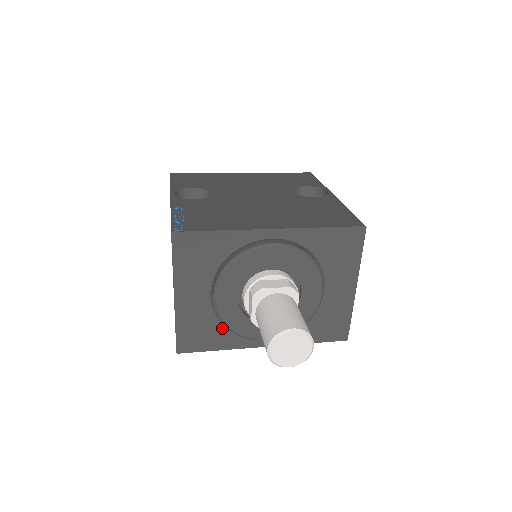
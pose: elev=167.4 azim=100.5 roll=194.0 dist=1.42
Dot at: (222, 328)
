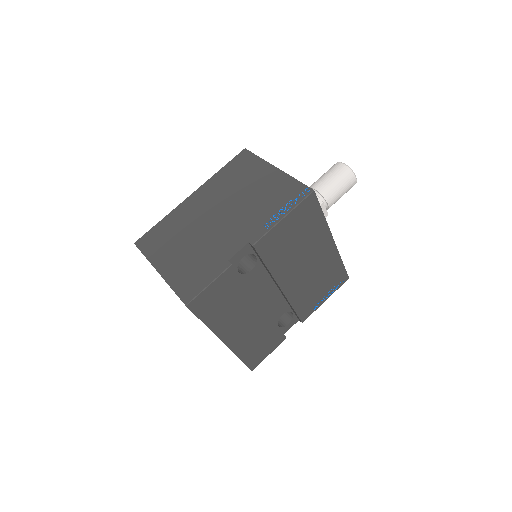
Dot at: occluded
